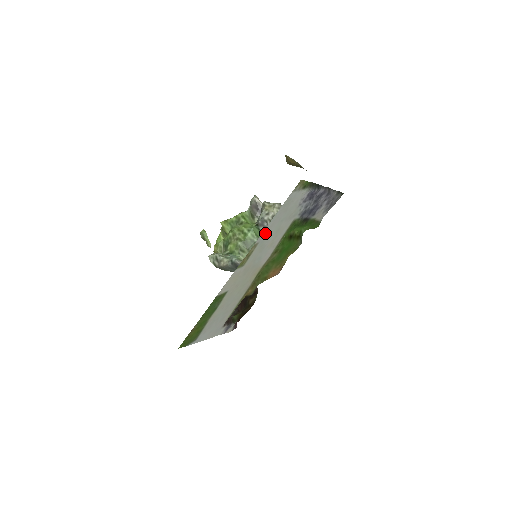
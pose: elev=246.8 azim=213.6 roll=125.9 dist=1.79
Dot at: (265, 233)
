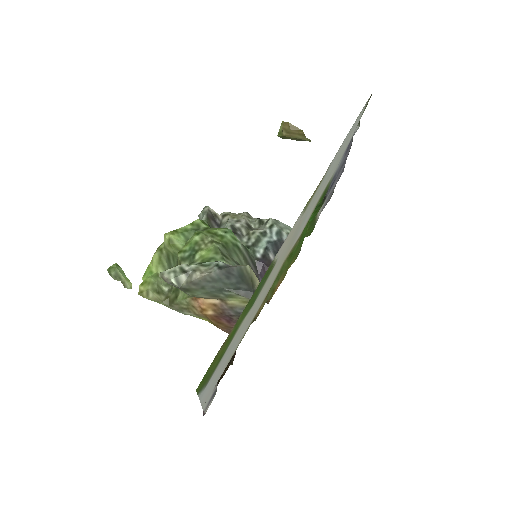
Dot at: (333, 160)
